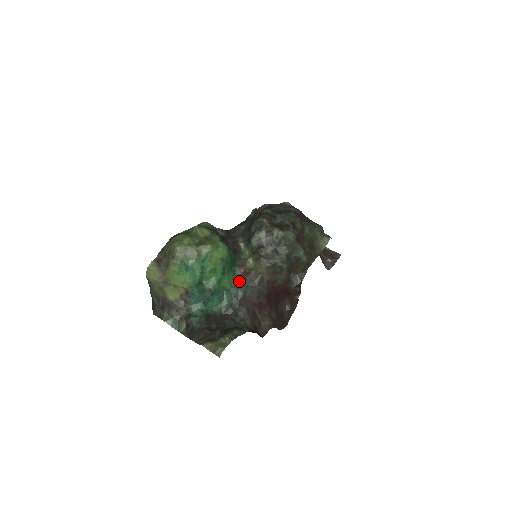
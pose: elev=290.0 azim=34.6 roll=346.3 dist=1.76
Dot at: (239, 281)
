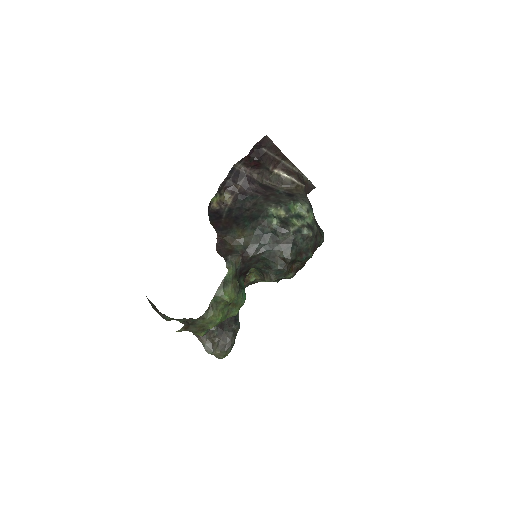
Dot at: occluded
